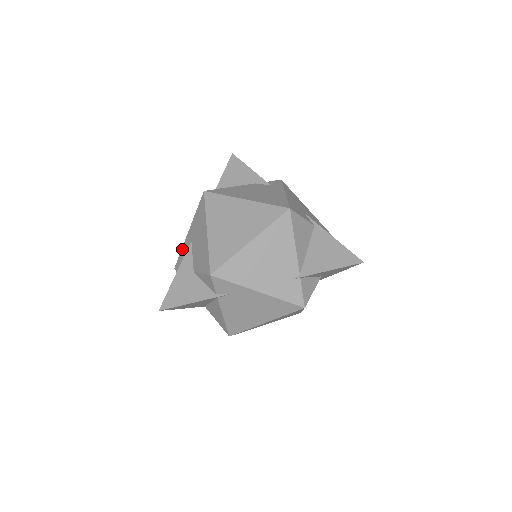
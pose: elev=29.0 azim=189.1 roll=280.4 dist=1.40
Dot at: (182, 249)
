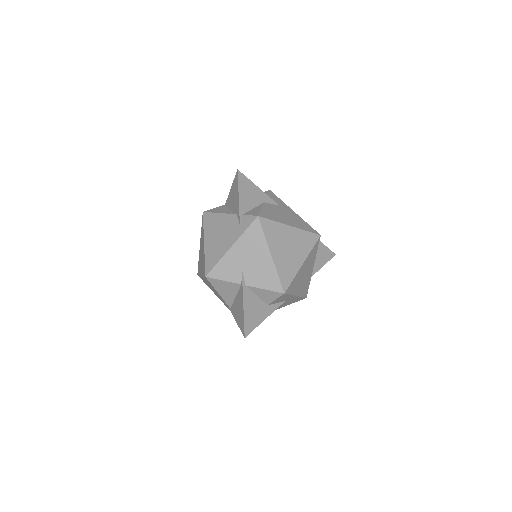
Dot at: occluded
